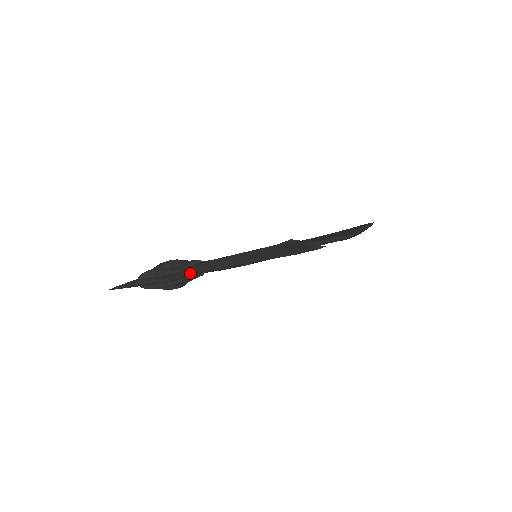
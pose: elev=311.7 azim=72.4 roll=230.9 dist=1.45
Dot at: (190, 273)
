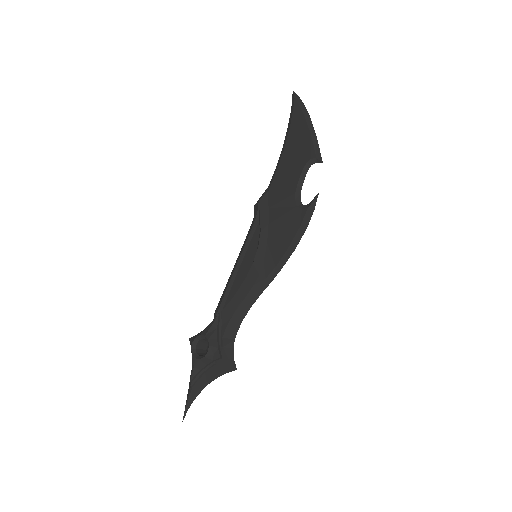
Dot at: (233, 339)
